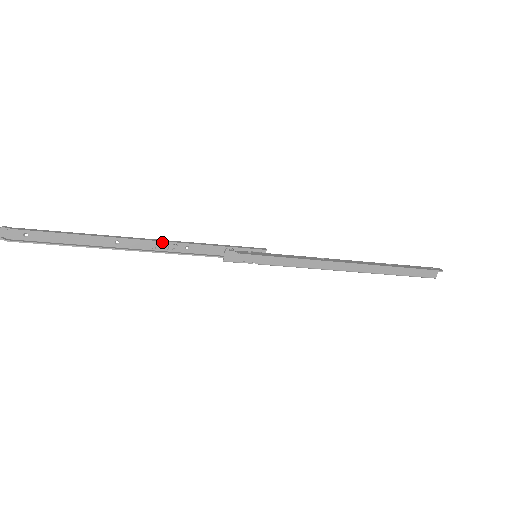
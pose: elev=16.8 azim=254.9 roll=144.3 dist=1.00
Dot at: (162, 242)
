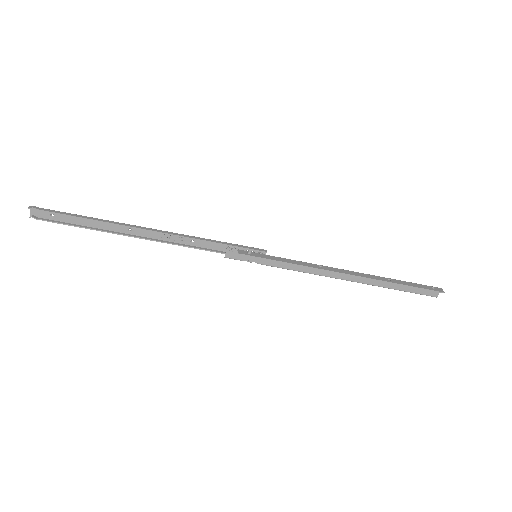
Dot at: (169, 234)
